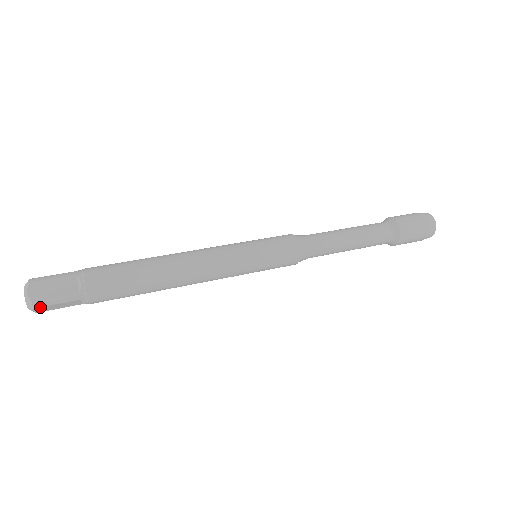
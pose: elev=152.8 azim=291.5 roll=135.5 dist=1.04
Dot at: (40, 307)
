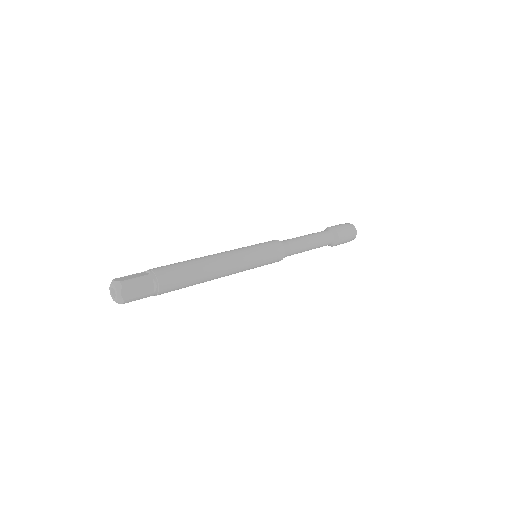
Dot at: (126, 286)
